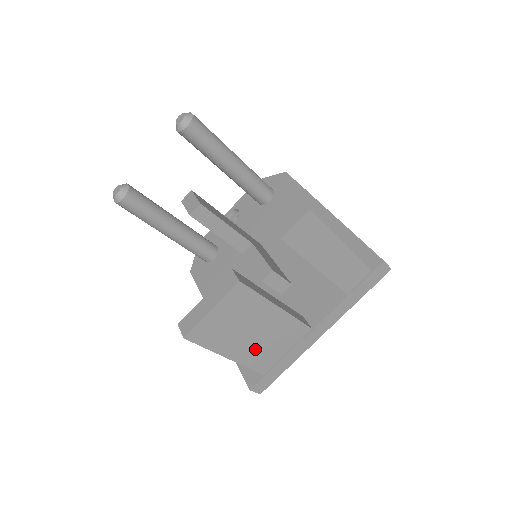
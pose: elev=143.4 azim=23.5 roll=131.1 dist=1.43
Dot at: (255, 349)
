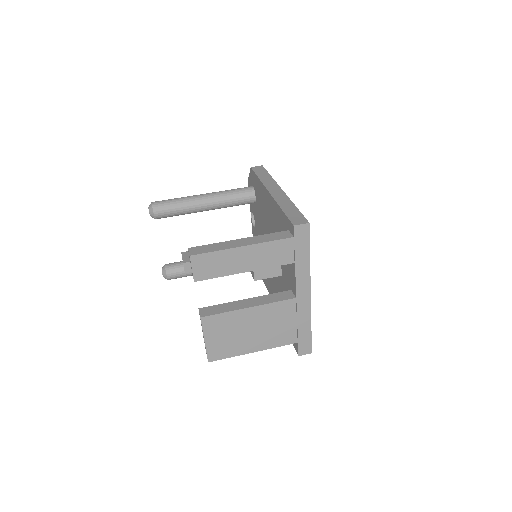
Dot at: (267, 336)
